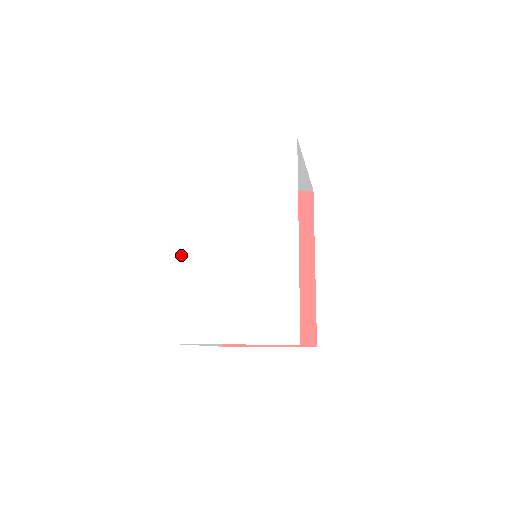
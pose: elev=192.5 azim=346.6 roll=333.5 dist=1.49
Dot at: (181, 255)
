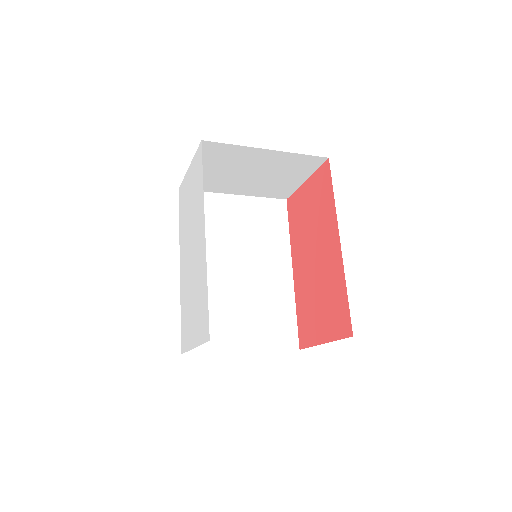
Dot at: (180, 279)
